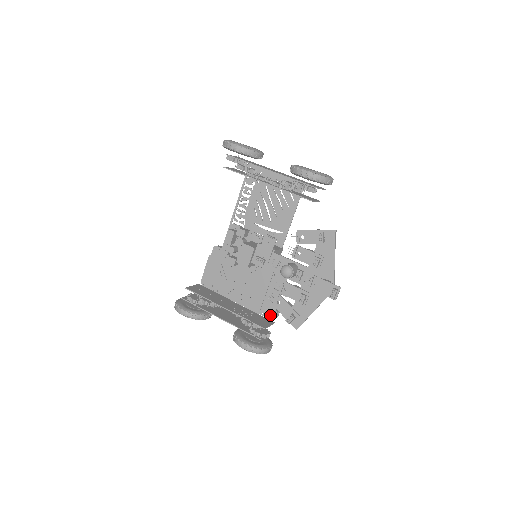
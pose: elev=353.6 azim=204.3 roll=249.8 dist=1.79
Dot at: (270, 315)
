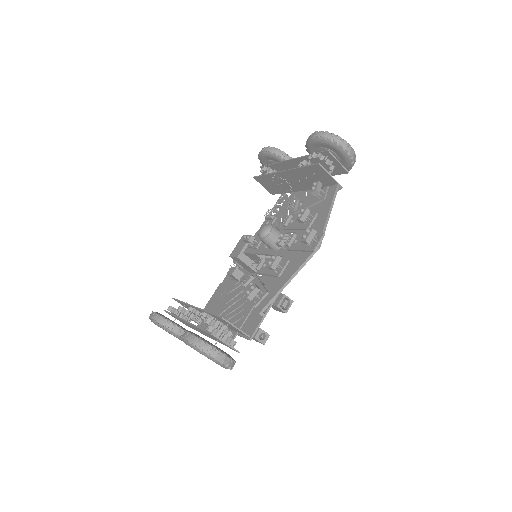
Dot at: (250, 333)
